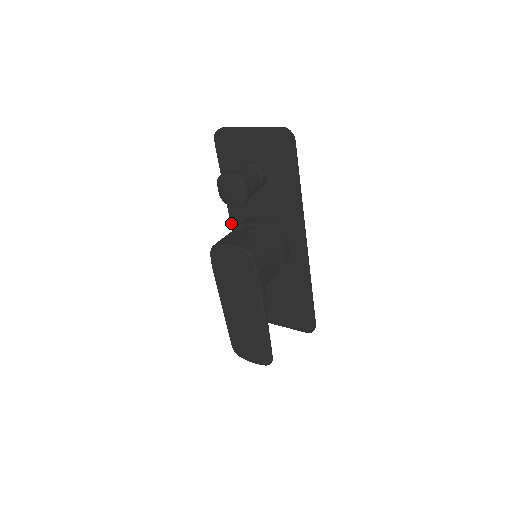
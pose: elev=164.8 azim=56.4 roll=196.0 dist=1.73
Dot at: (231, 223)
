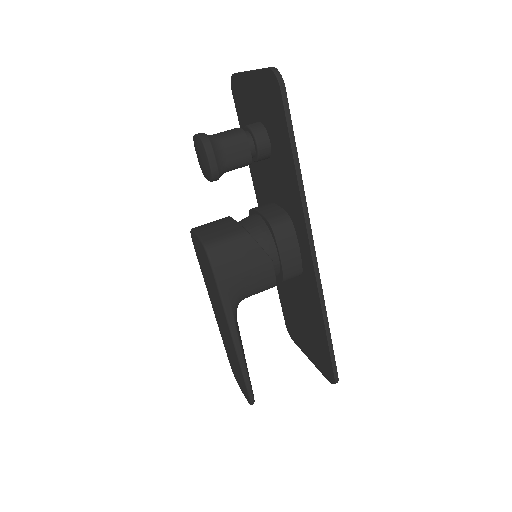
Dot at: occluded
